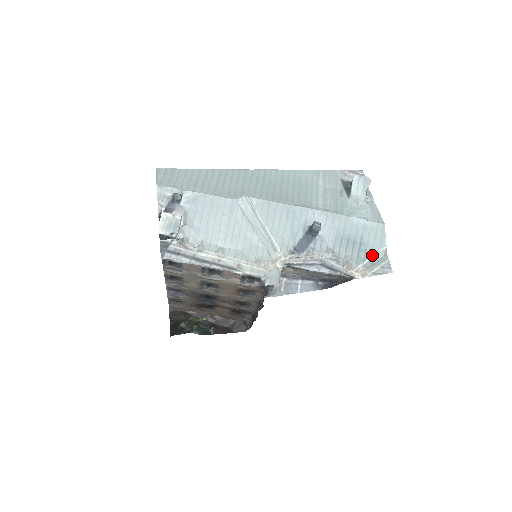
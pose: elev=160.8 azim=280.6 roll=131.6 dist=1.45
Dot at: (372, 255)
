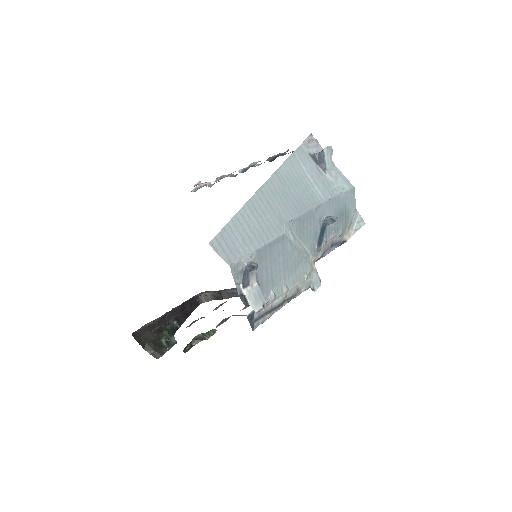
Dot at: (351, 216)
